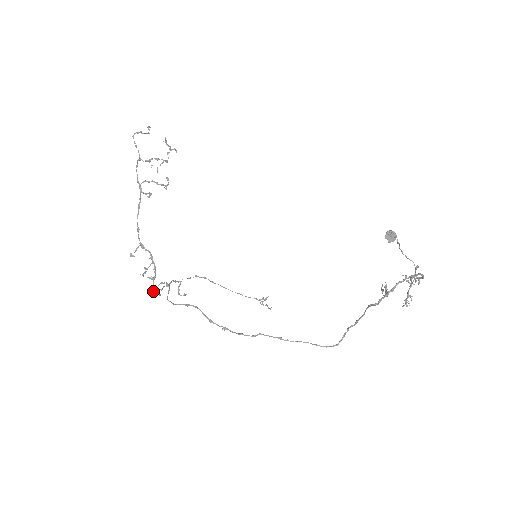
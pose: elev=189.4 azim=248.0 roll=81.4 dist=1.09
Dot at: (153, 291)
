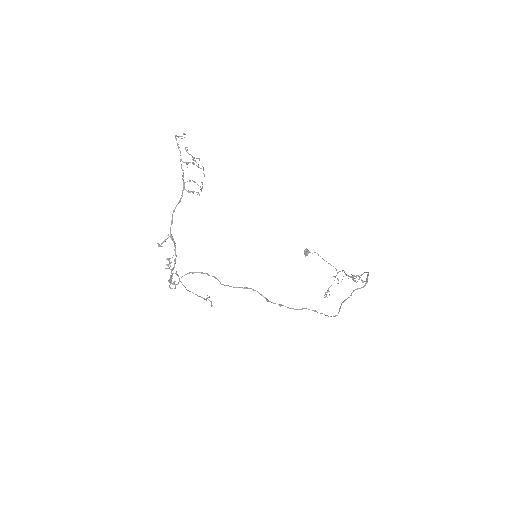
Dot at: (169, 281)
